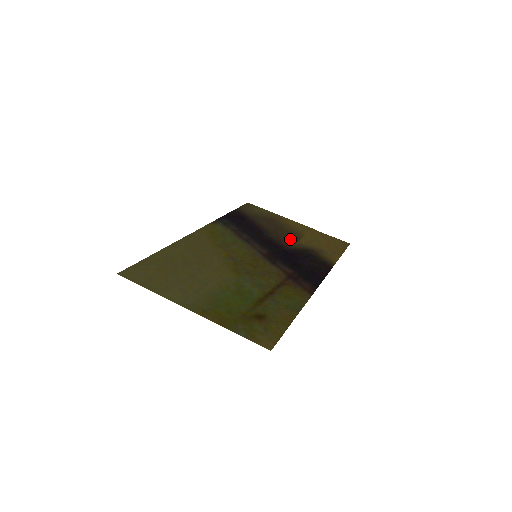
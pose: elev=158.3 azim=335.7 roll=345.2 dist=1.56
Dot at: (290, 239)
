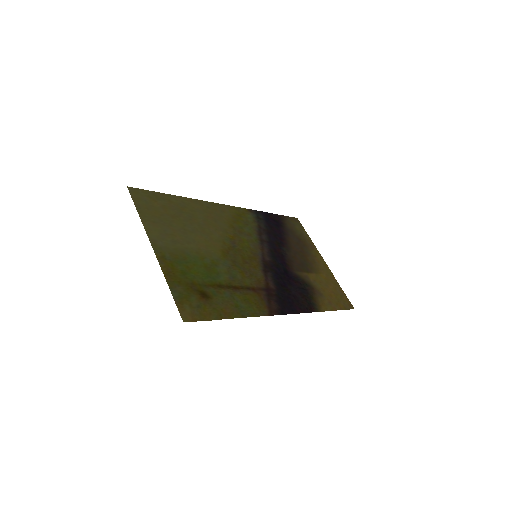
Dot at: (302, 267)
